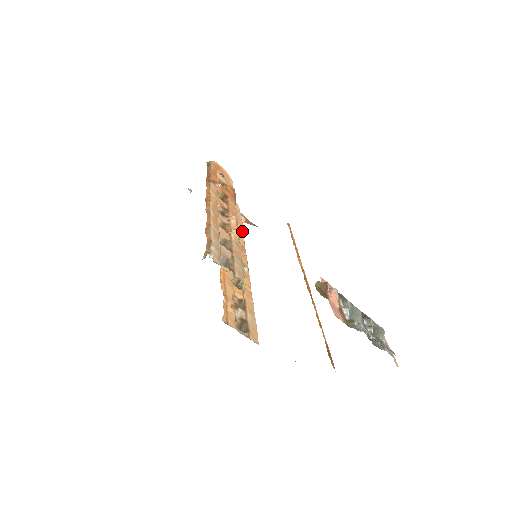
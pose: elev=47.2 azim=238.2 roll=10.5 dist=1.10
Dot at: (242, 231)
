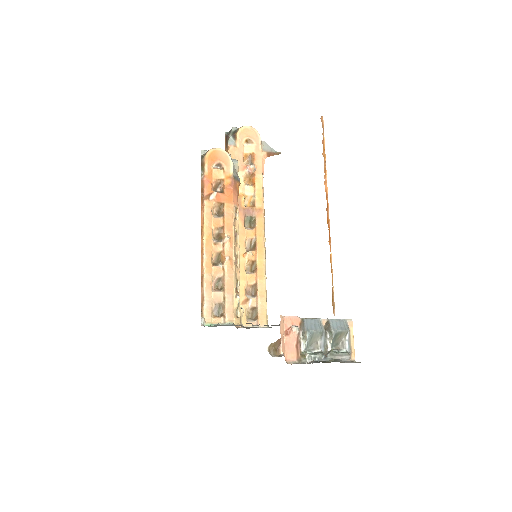
Dot at: (261, 180)
